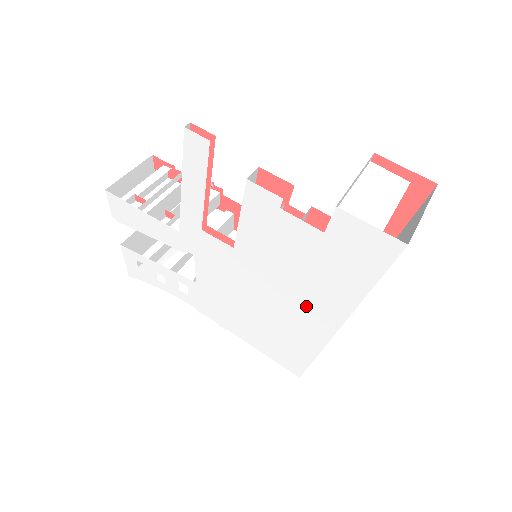
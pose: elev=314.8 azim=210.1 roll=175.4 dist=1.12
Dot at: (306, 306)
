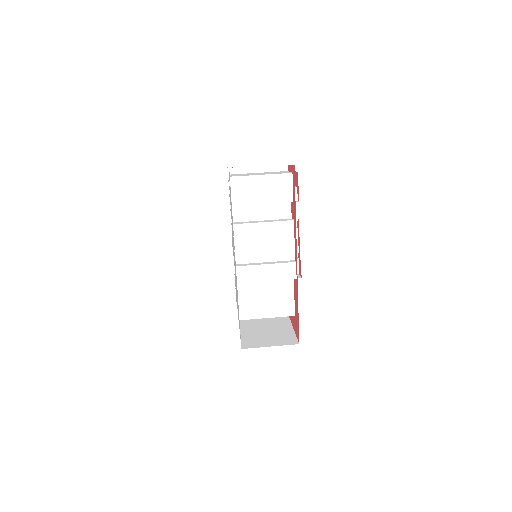
Dot at: occluded
